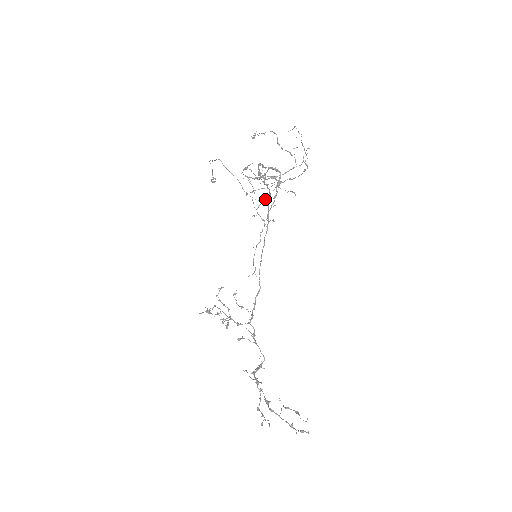
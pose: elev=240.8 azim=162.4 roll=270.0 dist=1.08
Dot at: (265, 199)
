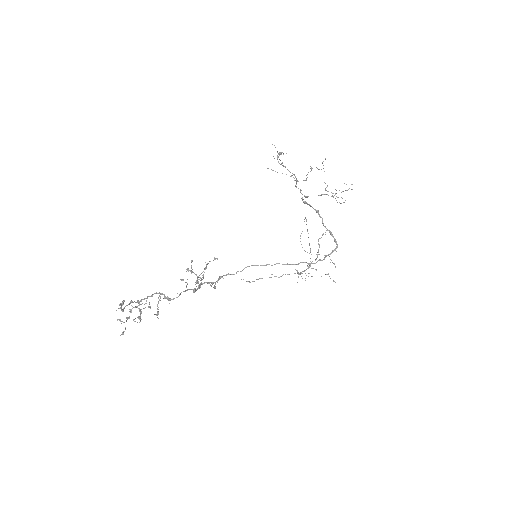
Dot at: occluded
